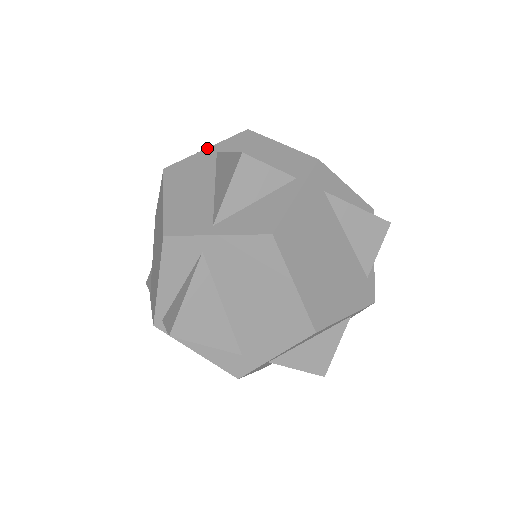
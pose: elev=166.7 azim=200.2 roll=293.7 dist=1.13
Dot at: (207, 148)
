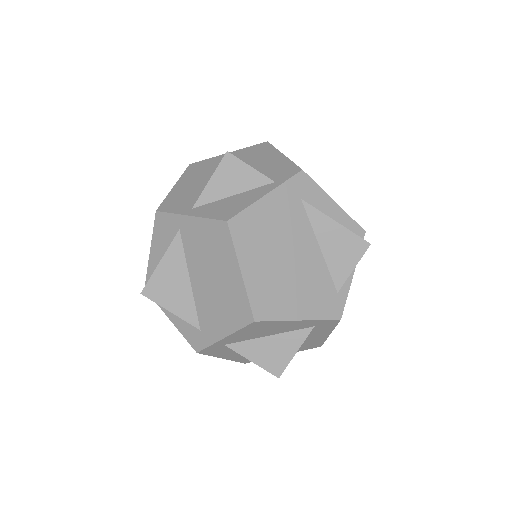
Dot at: (229, 152)
